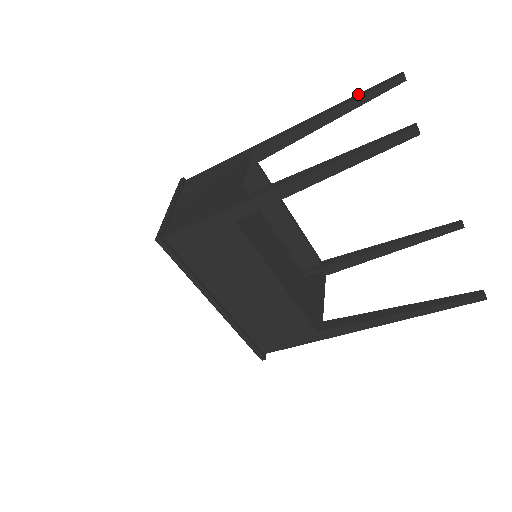
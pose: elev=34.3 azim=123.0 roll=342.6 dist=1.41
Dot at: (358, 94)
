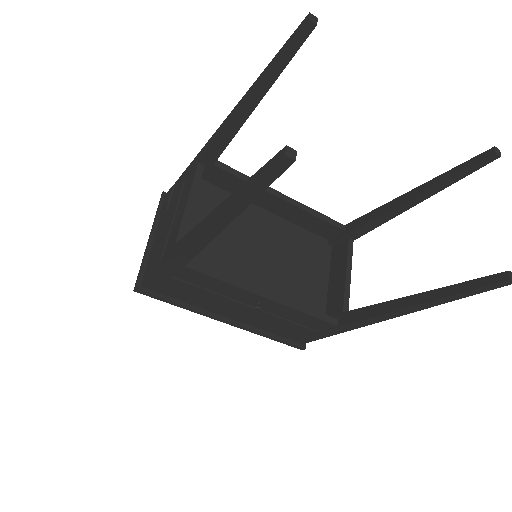
Dot at: (271, 61)
